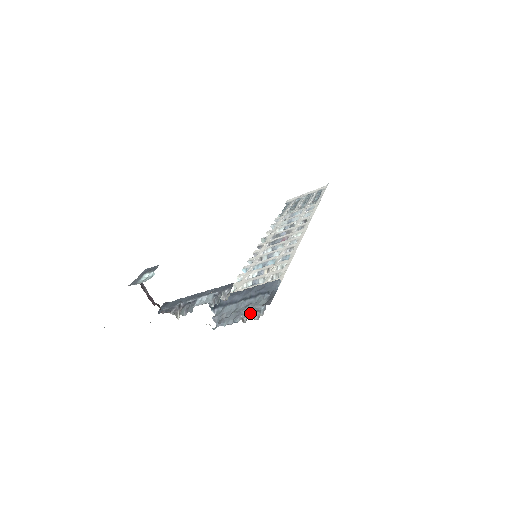
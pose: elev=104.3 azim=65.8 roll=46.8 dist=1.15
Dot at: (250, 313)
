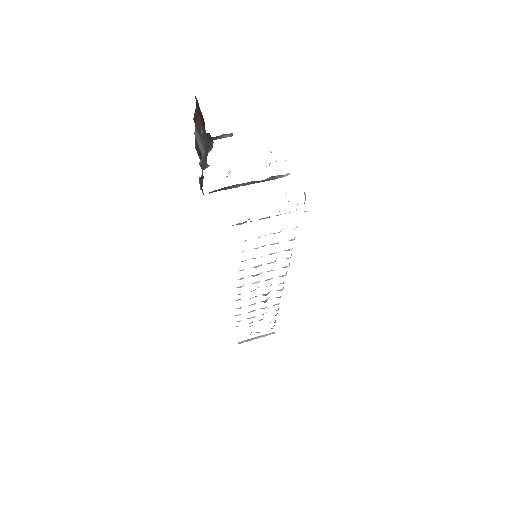
Dot at: occluded
